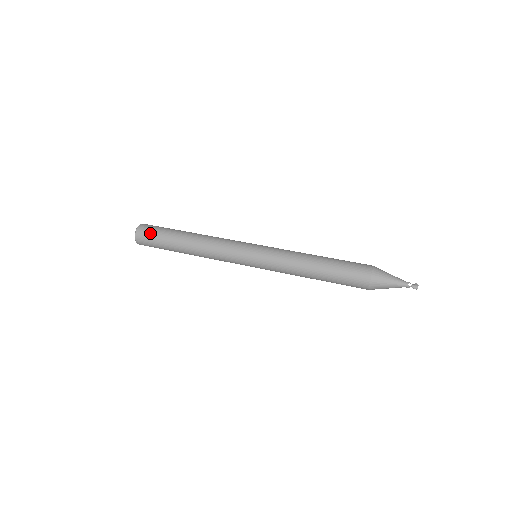
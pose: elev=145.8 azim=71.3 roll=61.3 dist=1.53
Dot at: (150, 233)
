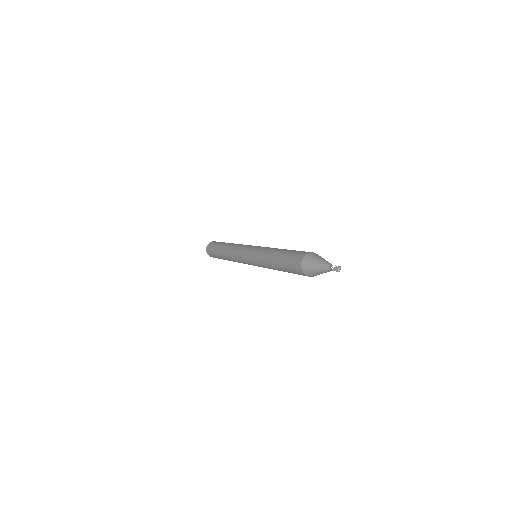
Dot at: (211, 248)
